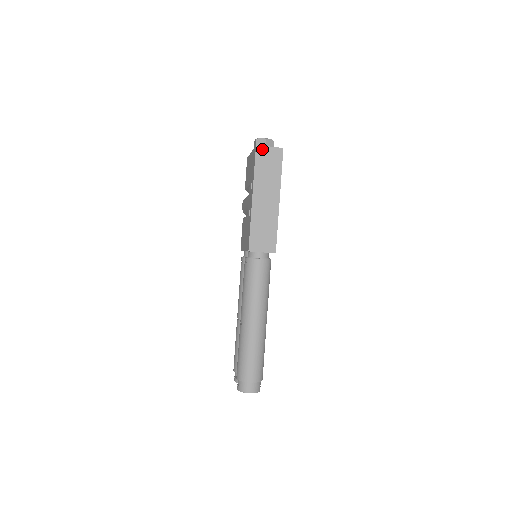
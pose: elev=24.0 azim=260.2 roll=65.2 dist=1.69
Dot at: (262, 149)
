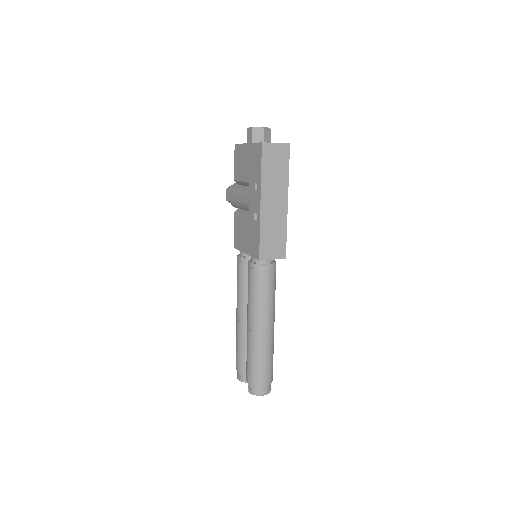
Dot at: (268, 146)
